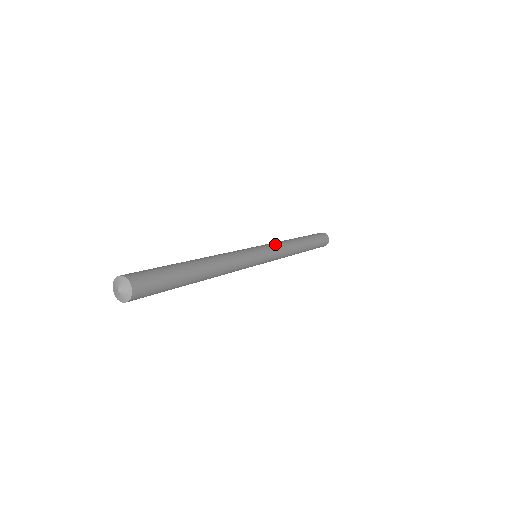
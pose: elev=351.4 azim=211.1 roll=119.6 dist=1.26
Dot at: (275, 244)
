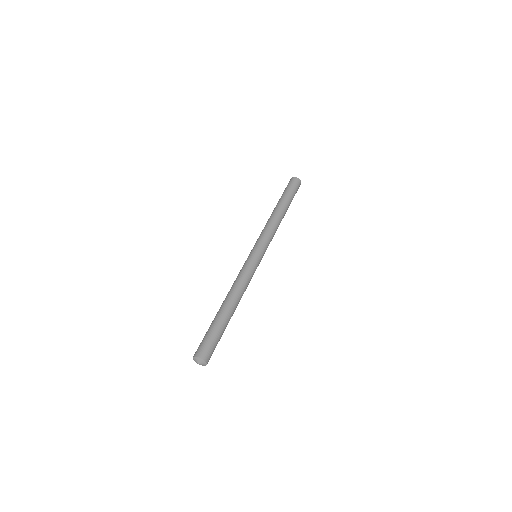
Dot at: (263, 235)
